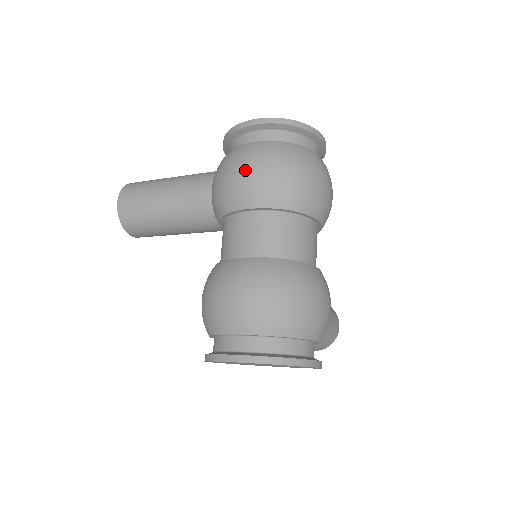
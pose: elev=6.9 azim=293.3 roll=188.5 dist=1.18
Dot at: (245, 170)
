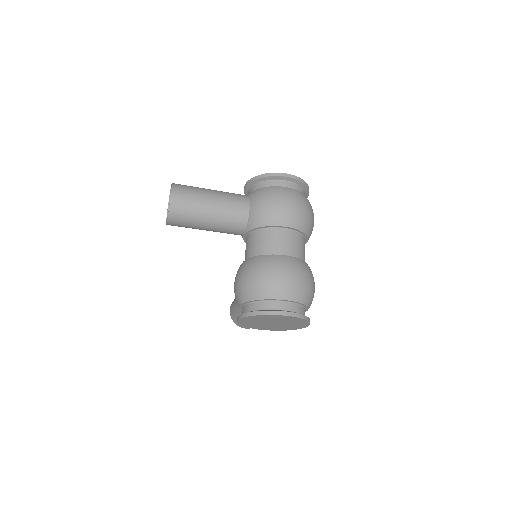
Dot at: (287, 203)
